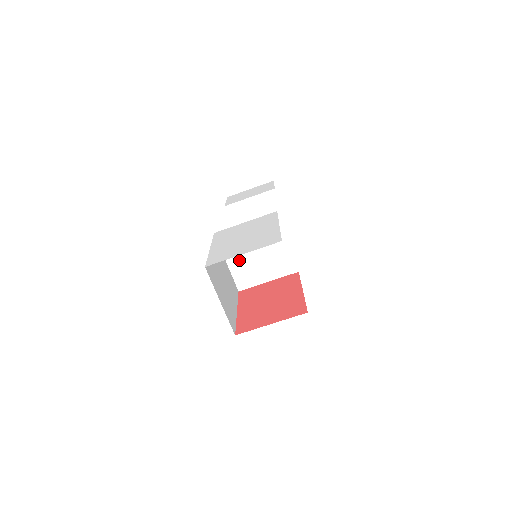
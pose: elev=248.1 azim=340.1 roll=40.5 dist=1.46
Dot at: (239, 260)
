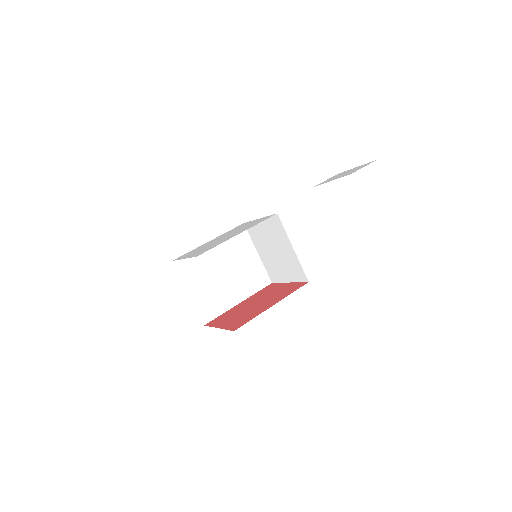
Dot at: (265, 253)
